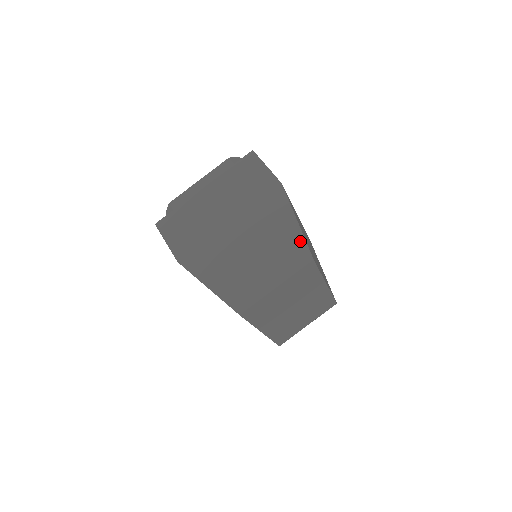
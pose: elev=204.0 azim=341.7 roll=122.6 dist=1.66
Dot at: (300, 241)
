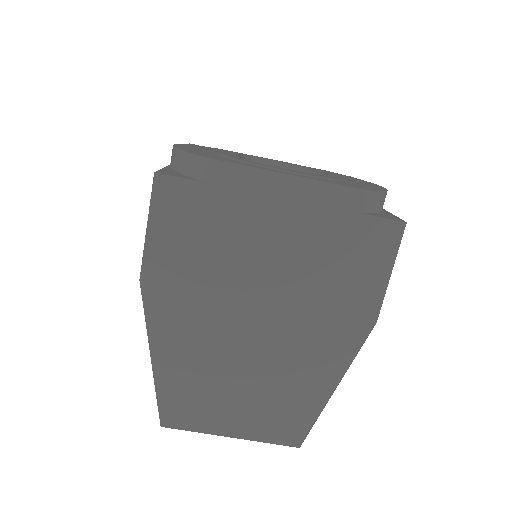
Dot at: (310, 416)
